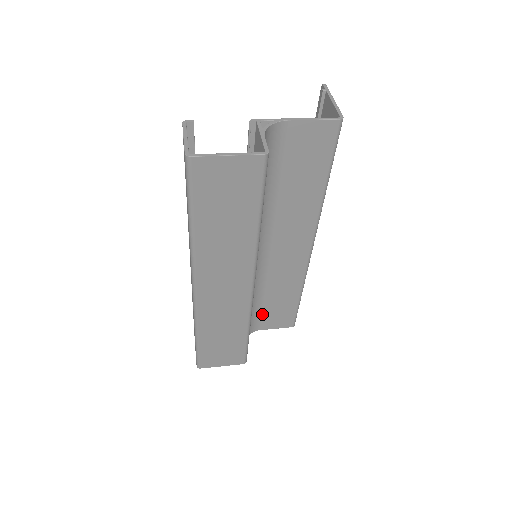
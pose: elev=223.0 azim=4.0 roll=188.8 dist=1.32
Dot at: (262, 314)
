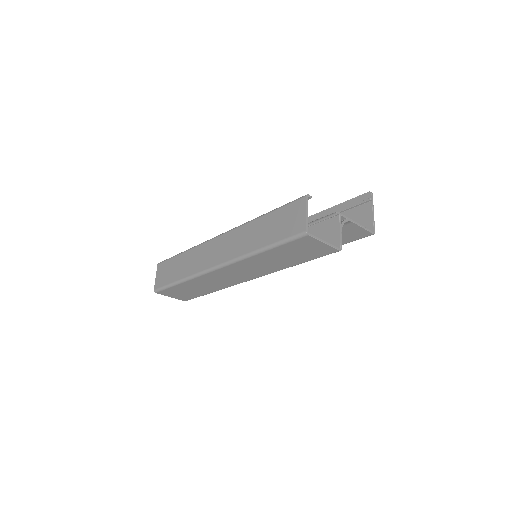
Dot at: occluded
